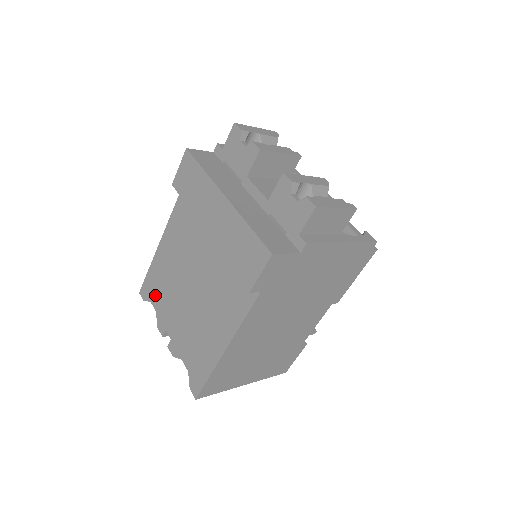
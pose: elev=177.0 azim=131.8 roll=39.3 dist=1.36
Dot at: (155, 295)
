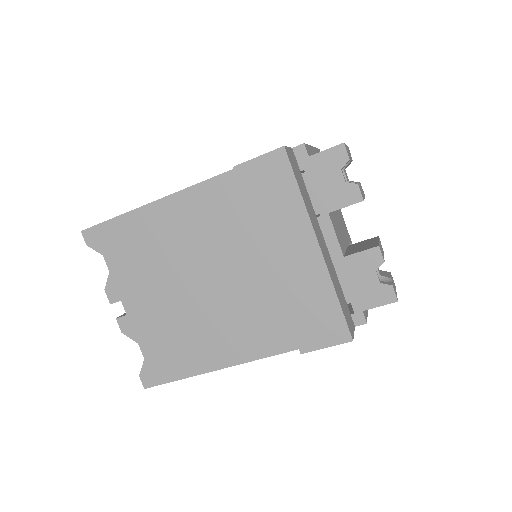
Dot at: (117, 254)
